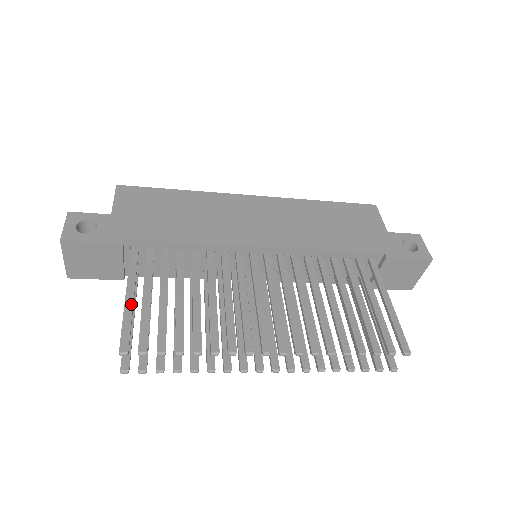
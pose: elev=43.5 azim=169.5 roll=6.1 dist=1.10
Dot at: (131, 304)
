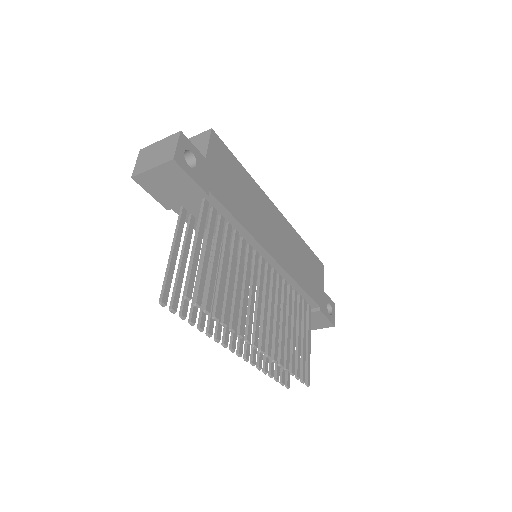
Dot at: (198, 255)
